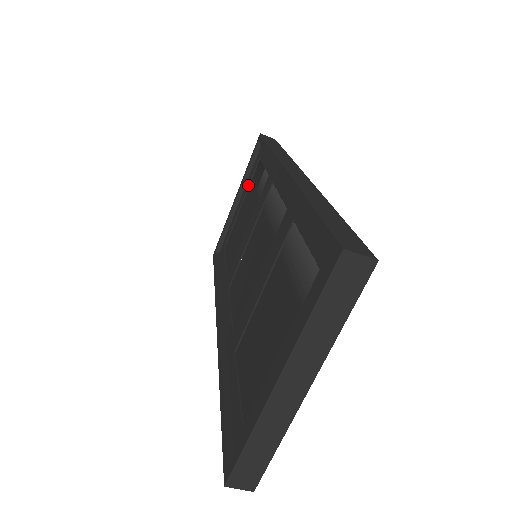
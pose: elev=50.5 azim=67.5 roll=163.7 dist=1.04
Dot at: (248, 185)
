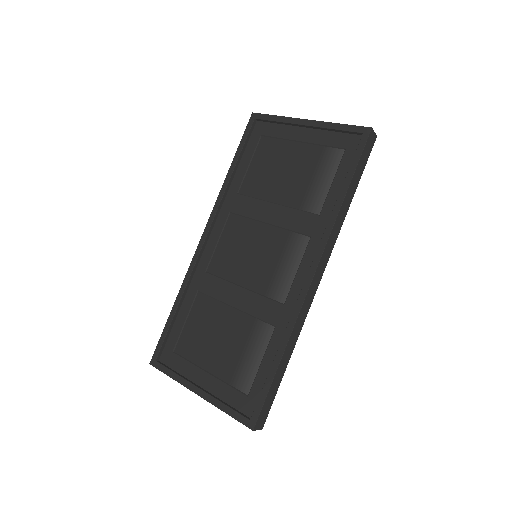
Dot at: (319, 144)
